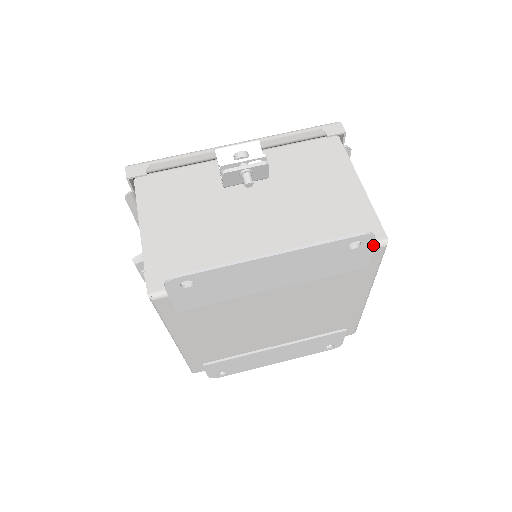
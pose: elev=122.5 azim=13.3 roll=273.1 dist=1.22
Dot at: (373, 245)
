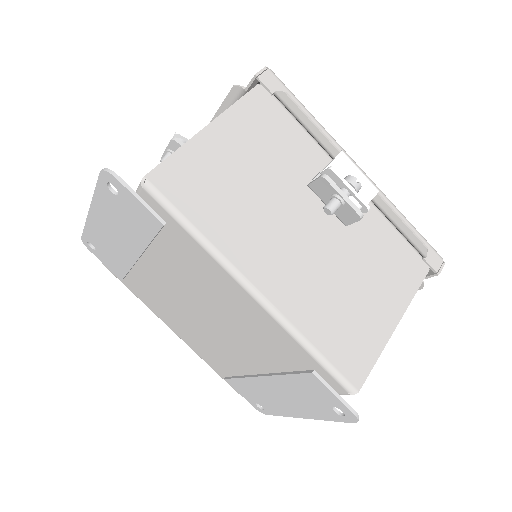
Dot at: (125, 186)
